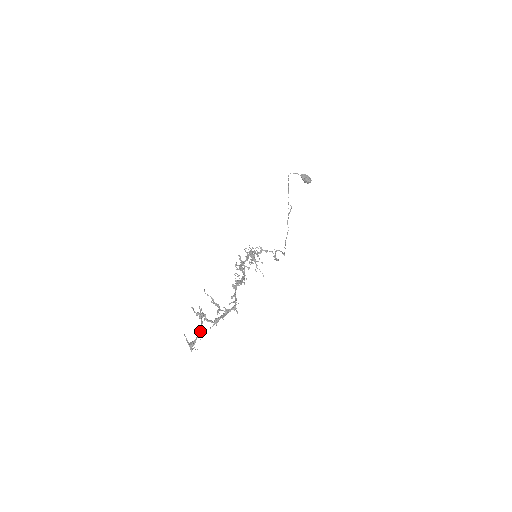
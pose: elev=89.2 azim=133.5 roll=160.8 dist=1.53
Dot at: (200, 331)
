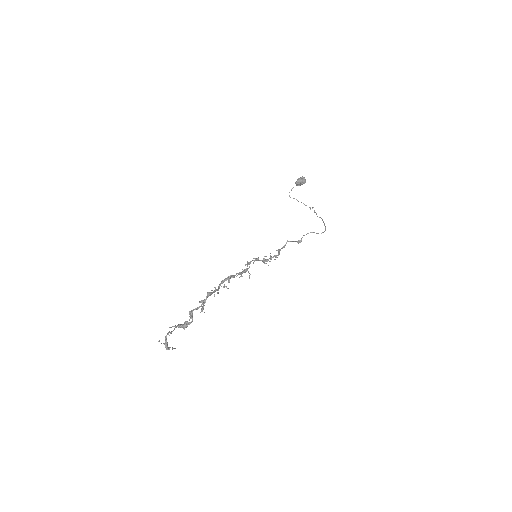
Dot at: (172, 331)
